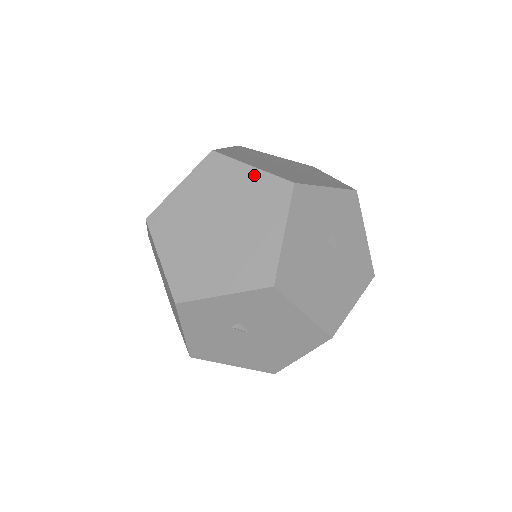
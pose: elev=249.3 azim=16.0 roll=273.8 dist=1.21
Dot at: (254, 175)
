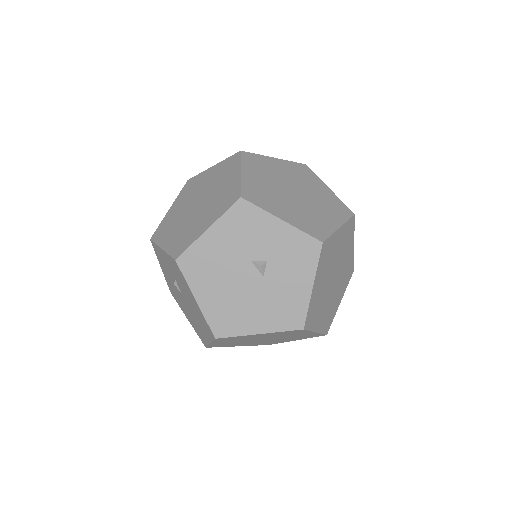
Dot at: (236, 179)
